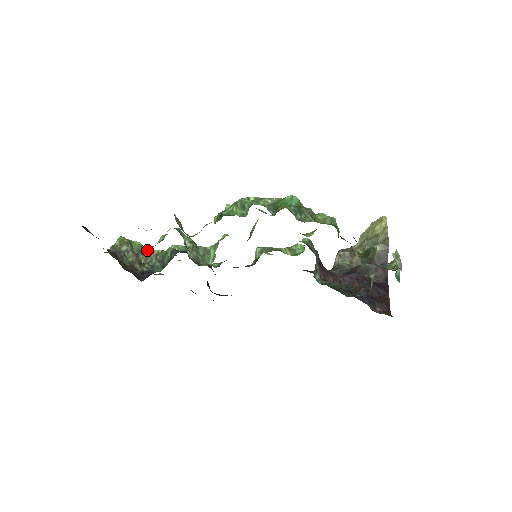
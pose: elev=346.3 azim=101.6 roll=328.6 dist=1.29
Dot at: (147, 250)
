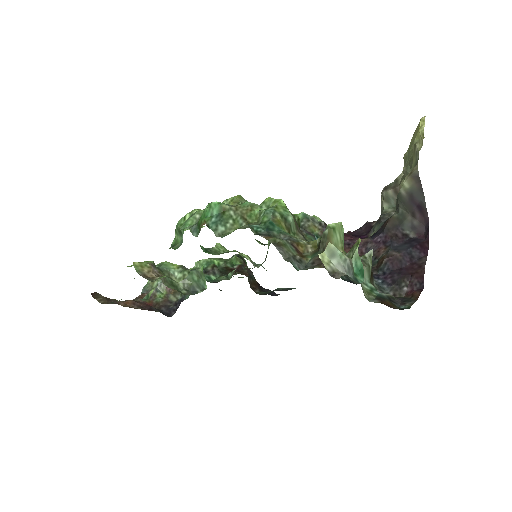
Dot at: (152, 292)
